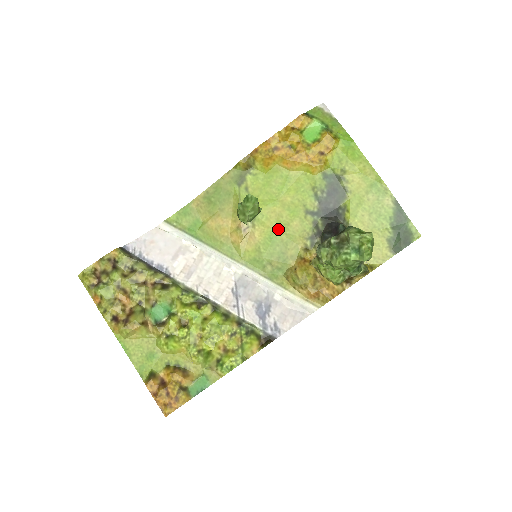
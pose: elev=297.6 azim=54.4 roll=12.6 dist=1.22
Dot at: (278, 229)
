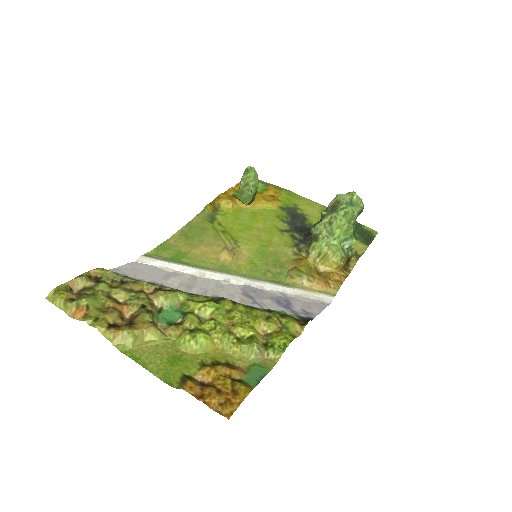
Dot at: (263, 245)
